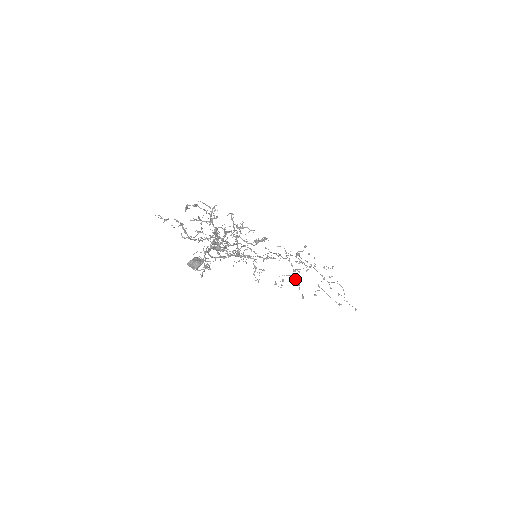
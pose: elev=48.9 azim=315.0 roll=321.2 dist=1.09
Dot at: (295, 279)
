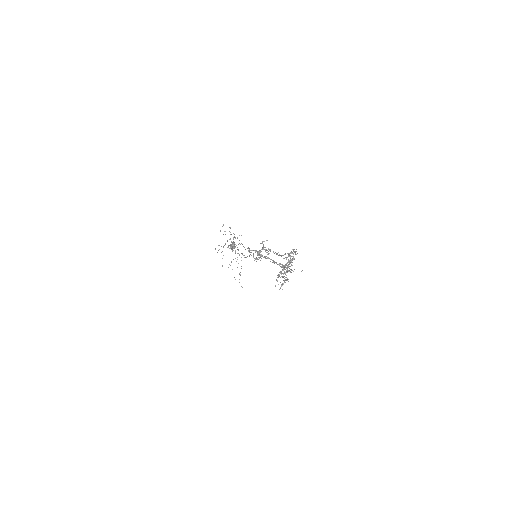
Dot at: occluded
